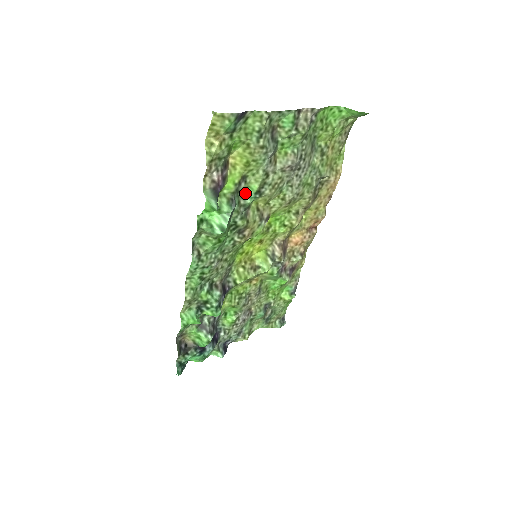
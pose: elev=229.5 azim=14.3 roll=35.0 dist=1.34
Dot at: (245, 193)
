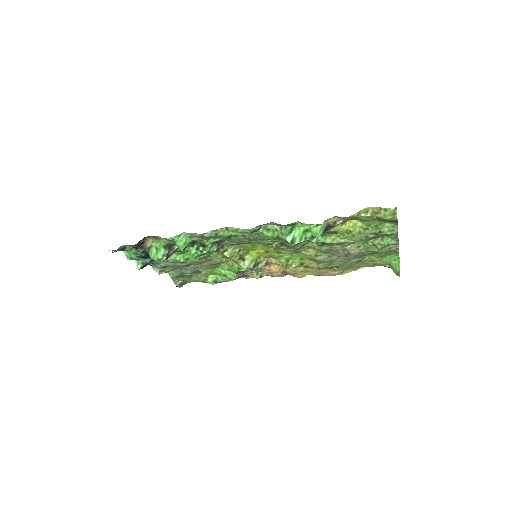
Dot at: (320, 236)
